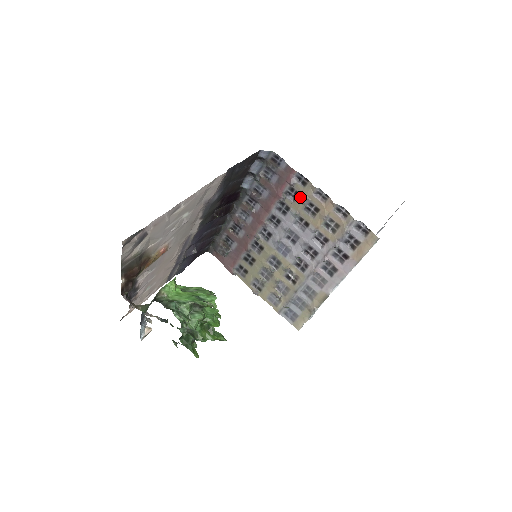
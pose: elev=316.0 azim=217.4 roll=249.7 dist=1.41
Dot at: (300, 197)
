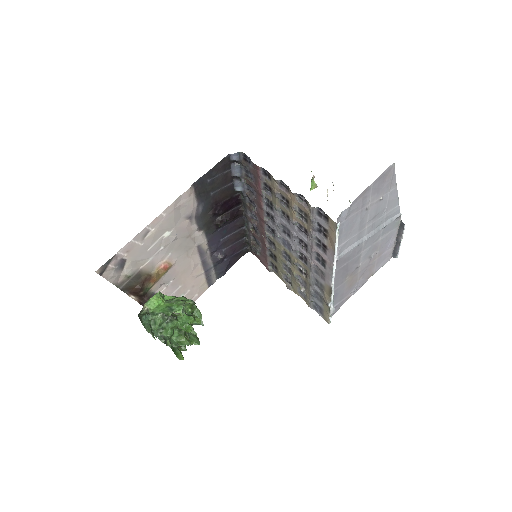
Dot at: (272, 191)
